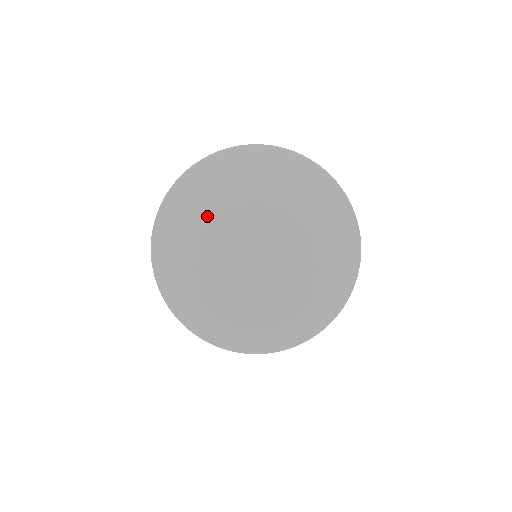
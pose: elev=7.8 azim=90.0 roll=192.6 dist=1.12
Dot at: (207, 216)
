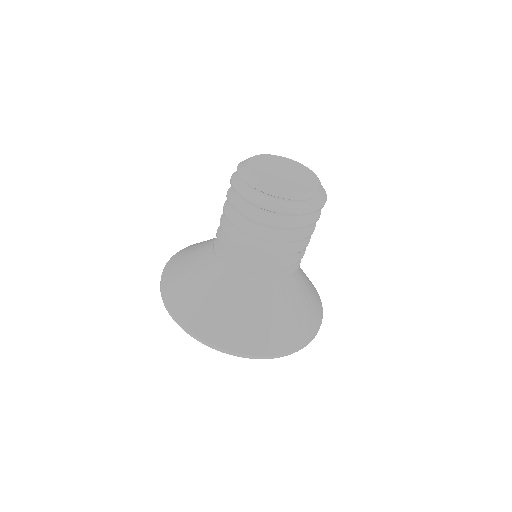
Dot at: occluded
